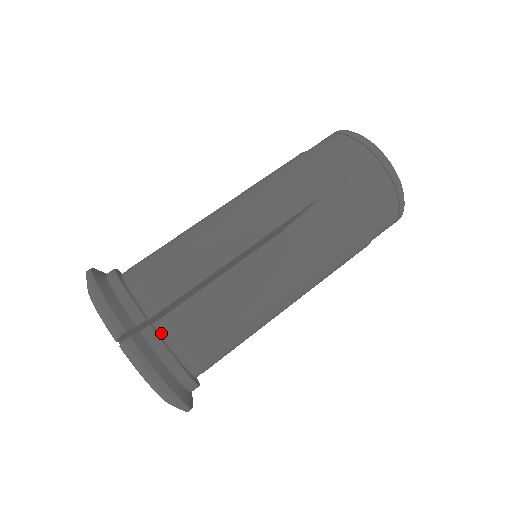
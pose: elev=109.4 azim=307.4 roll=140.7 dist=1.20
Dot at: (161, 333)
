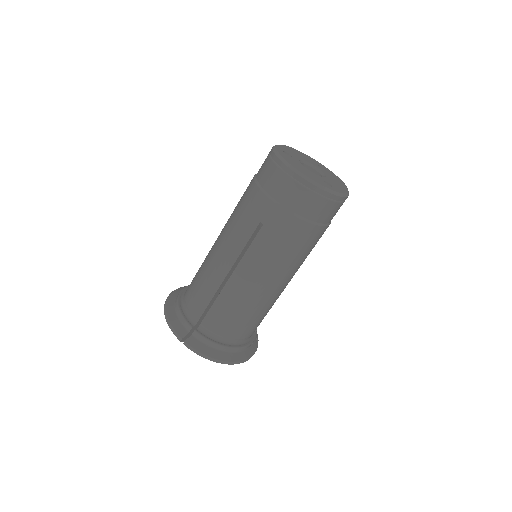
Dot at: (204, 331)
